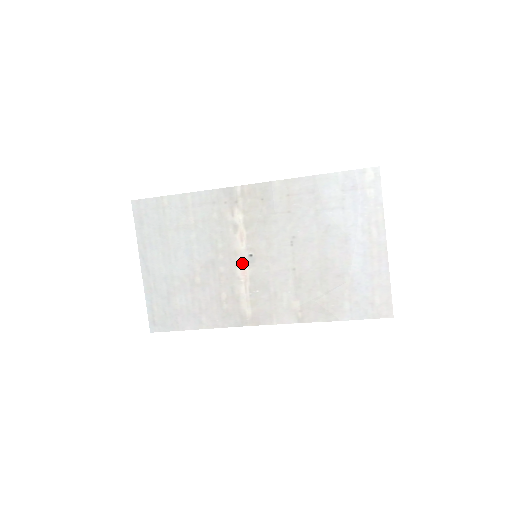
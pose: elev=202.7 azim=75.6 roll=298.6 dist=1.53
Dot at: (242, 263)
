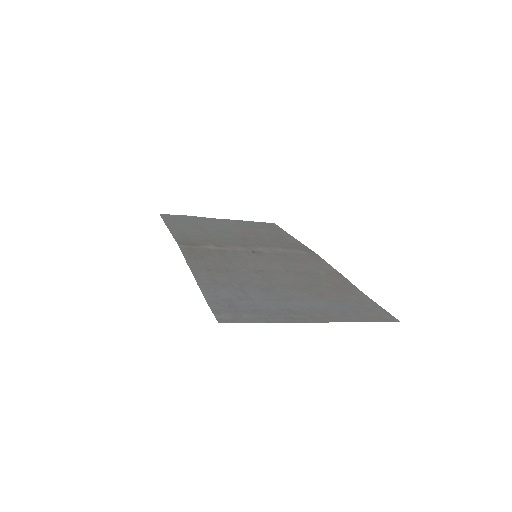
Dot at: (256, 249)
